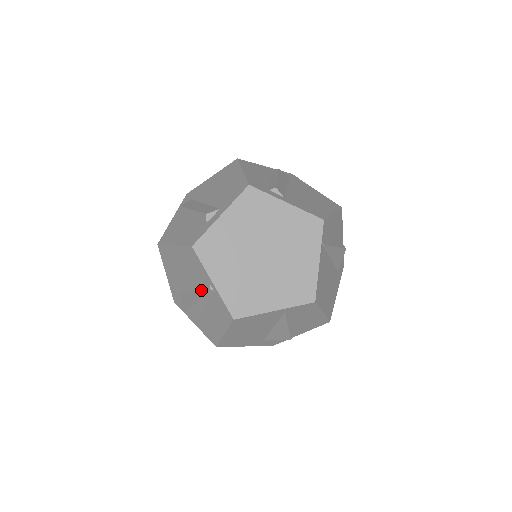
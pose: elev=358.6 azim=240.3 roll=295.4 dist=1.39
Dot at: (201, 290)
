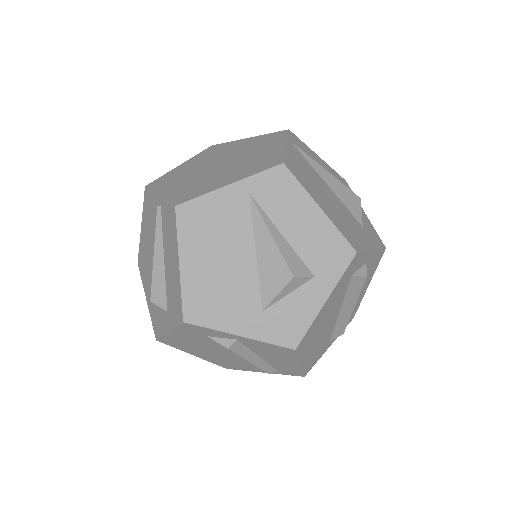
Dot at: occluded
